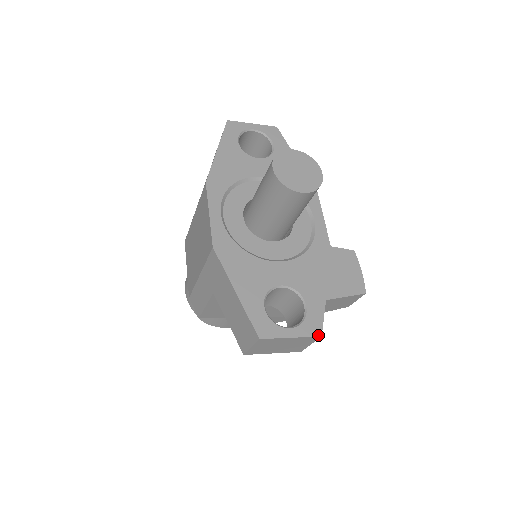
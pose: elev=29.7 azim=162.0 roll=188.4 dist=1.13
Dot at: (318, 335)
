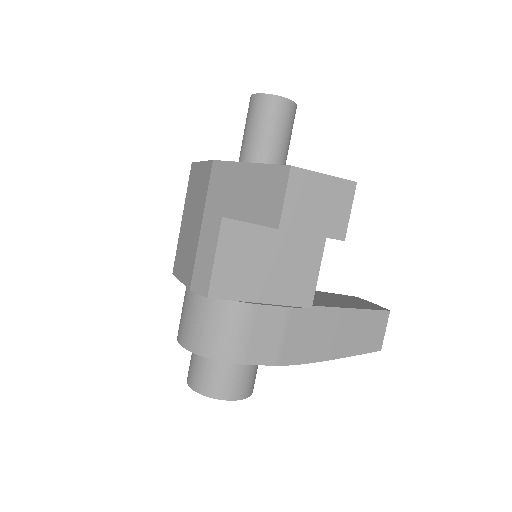
Dot at: (353, 181)
